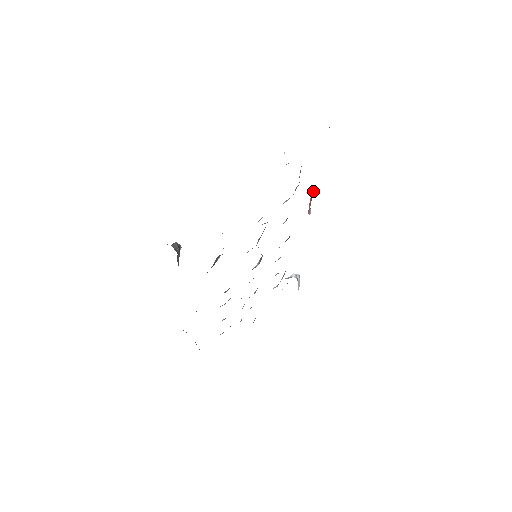
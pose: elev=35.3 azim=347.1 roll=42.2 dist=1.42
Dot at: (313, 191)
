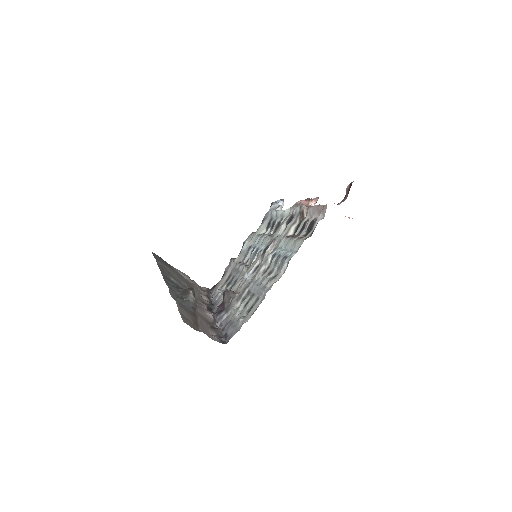
Dot at: occluded
